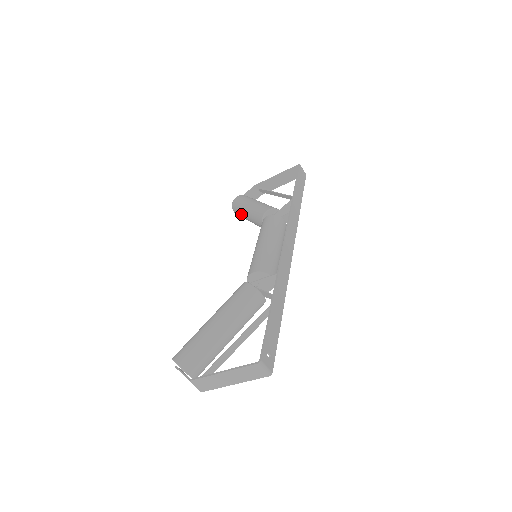
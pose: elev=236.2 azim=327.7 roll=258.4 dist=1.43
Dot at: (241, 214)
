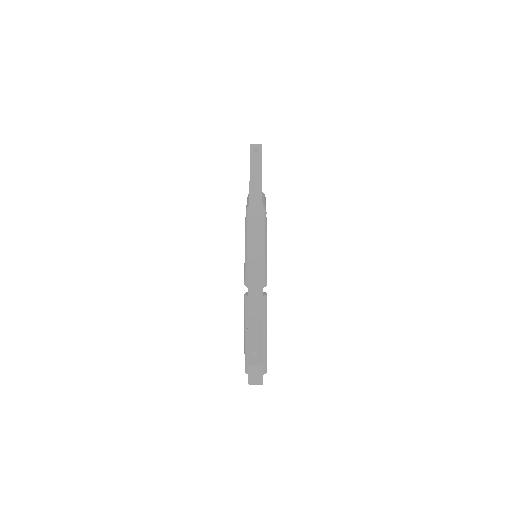
Dot at: occluded
